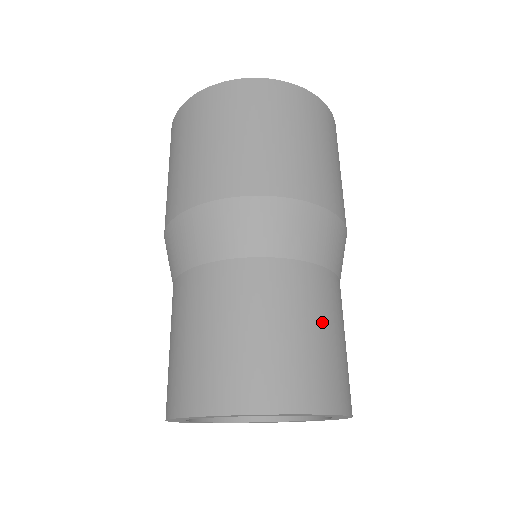
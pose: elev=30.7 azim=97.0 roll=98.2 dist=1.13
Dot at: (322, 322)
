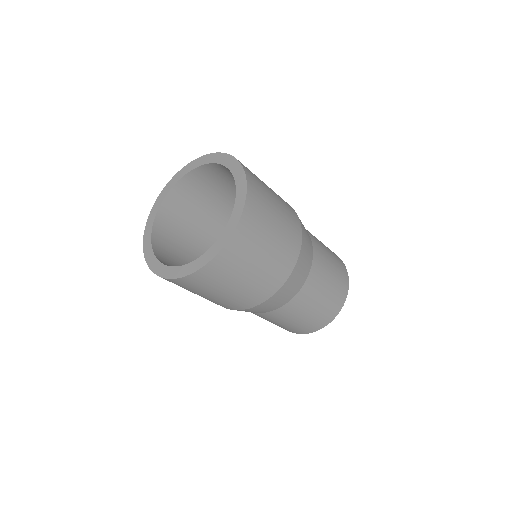
Dot at: (293, 319)
